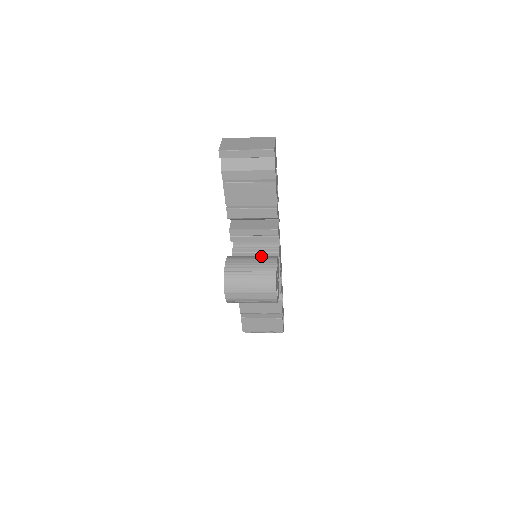
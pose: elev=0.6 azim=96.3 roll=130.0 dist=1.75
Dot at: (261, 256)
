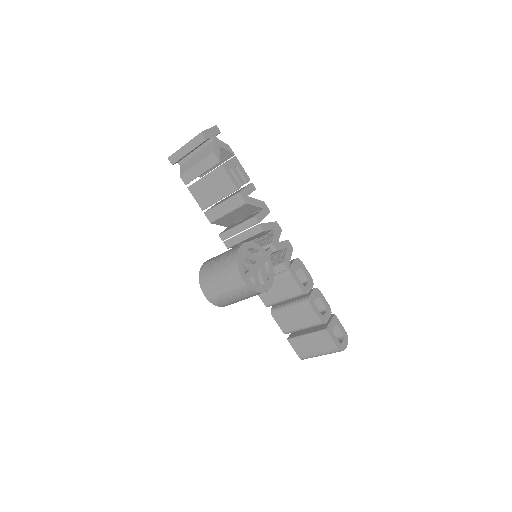
Dot at: occluded
